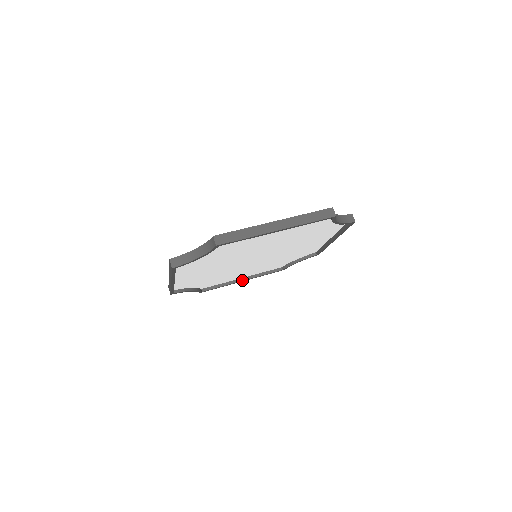
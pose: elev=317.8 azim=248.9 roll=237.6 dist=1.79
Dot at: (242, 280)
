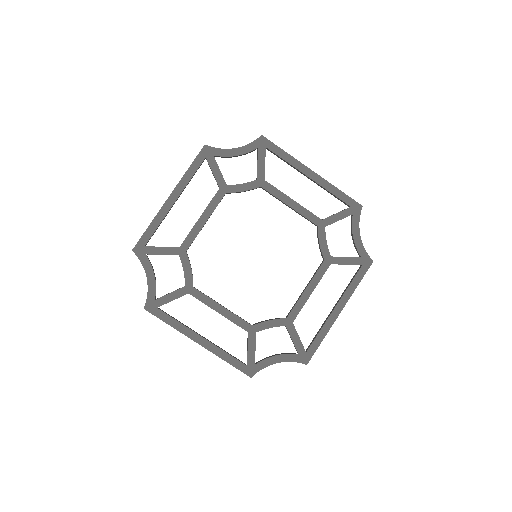
Dot at: occluded
